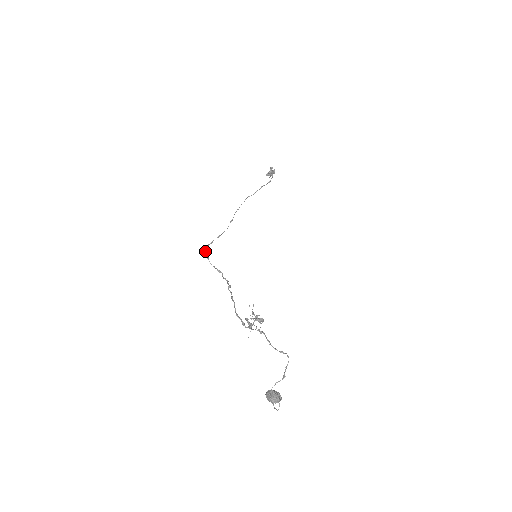
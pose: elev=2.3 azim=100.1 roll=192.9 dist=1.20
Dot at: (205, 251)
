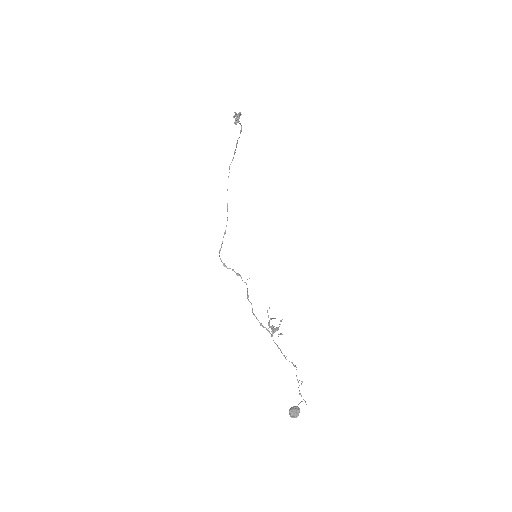
Dot at: (220, 259)
